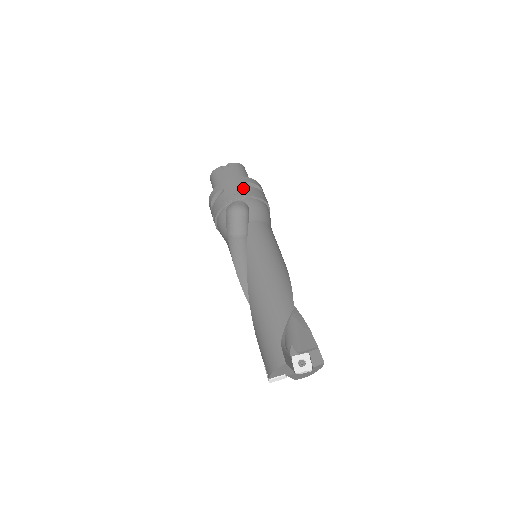
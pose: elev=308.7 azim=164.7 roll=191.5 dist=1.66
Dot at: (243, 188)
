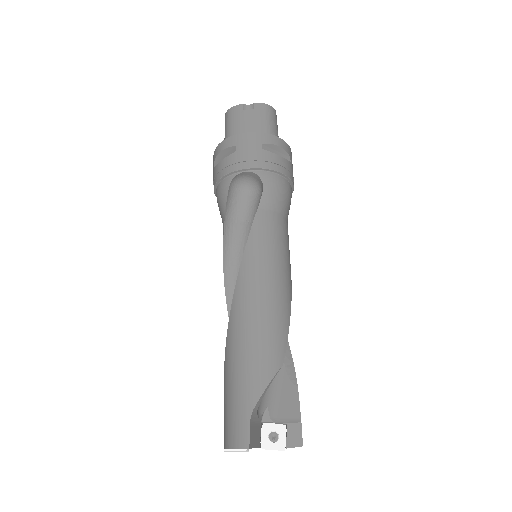
Dot at: (263, 153)
